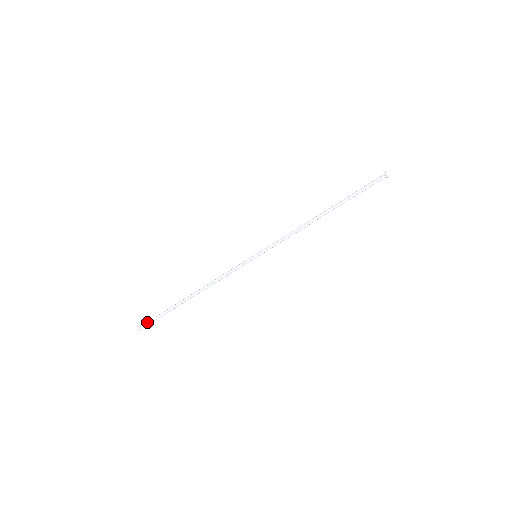
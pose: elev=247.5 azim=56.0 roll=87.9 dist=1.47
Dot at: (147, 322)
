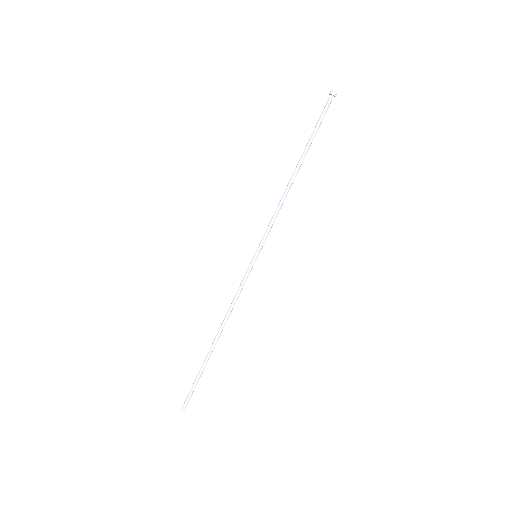
Dot at: (188, 395)
